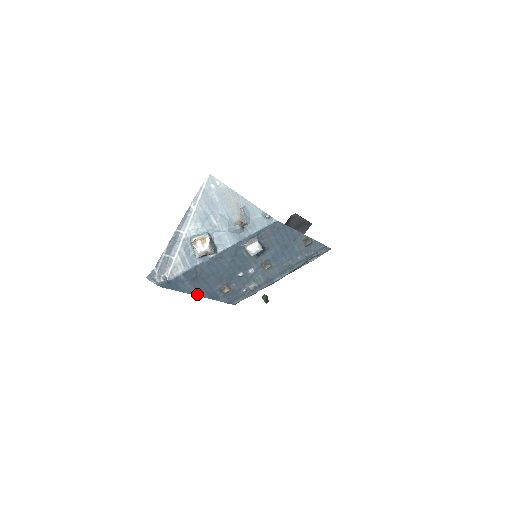
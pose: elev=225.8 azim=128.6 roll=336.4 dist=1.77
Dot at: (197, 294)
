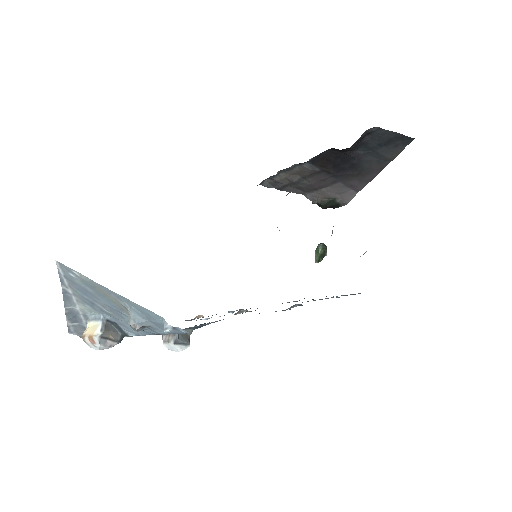
Dot at: occluded
